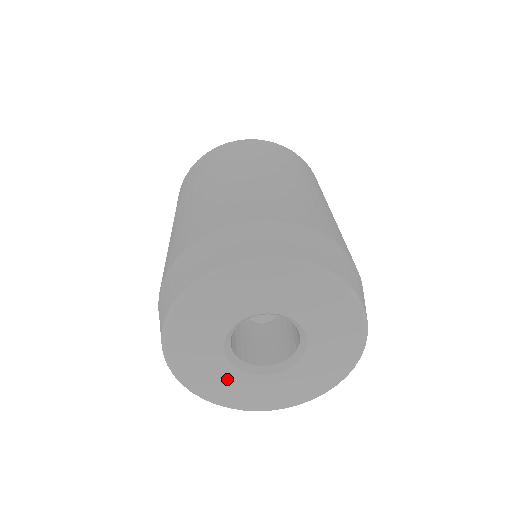
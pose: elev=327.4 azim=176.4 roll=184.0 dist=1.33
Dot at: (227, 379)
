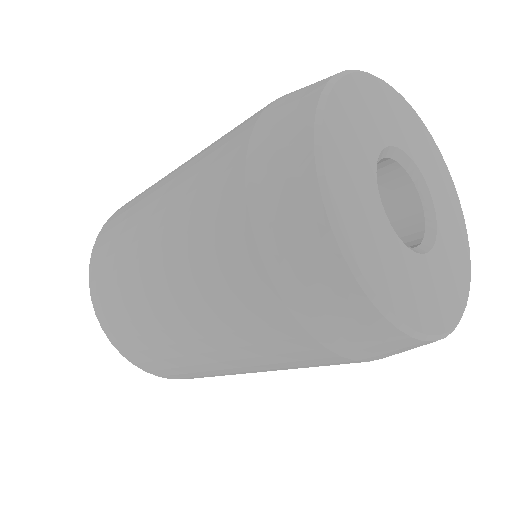
Dot at: (397, 261)
